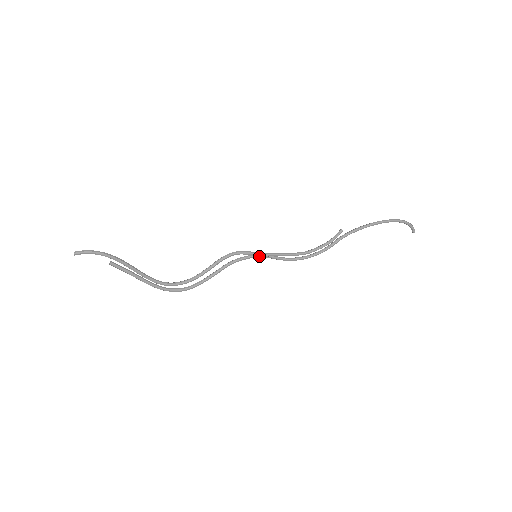
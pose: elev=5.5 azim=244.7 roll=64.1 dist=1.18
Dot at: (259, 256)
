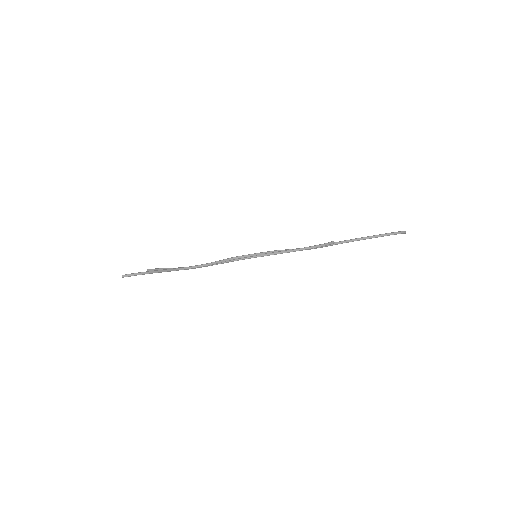
Dot at: occluded
